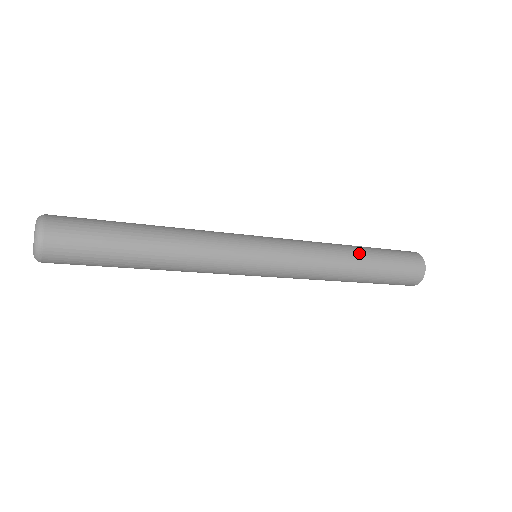
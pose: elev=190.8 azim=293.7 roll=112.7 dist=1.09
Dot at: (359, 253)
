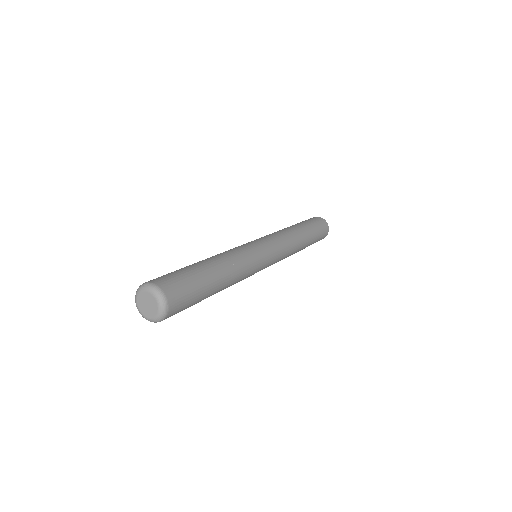
Dot at: (305, 246)
